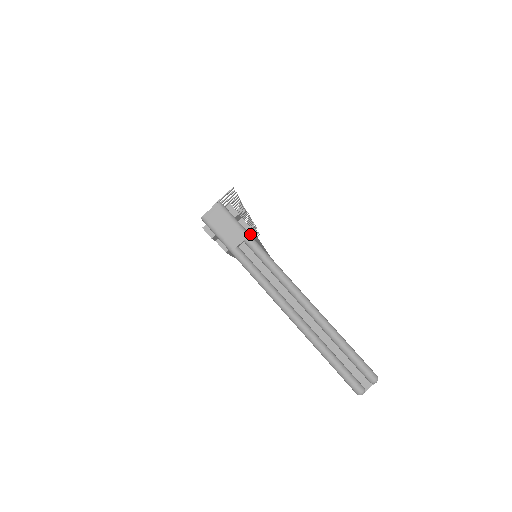
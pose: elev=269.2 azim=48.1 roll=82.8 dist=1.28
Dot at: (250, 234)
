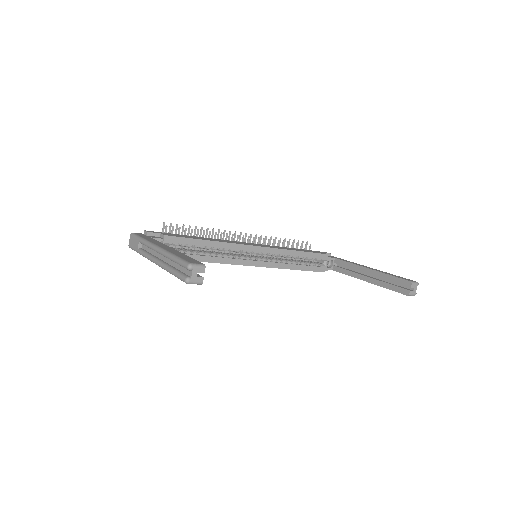
Dot at: (175, 239)
